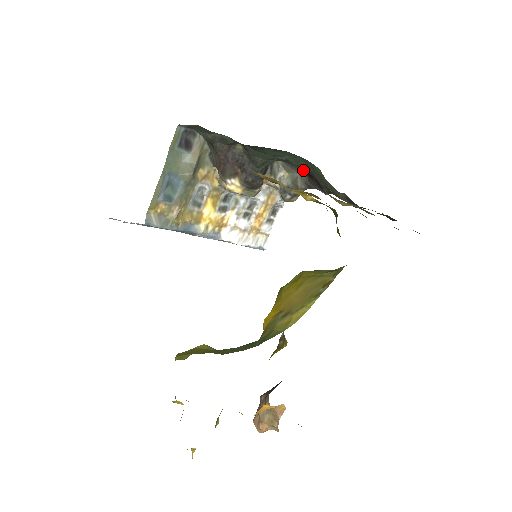
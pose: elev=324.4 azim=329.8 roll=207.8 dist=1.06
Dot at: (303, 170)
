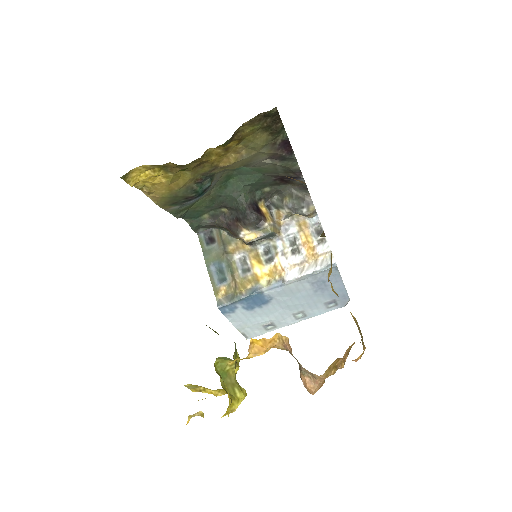
Dot at: (282, 183)
